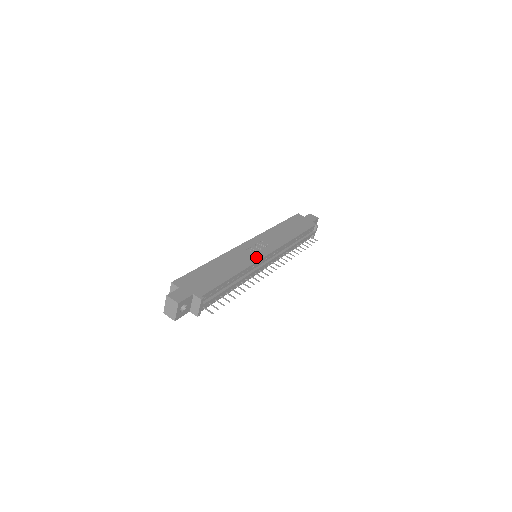
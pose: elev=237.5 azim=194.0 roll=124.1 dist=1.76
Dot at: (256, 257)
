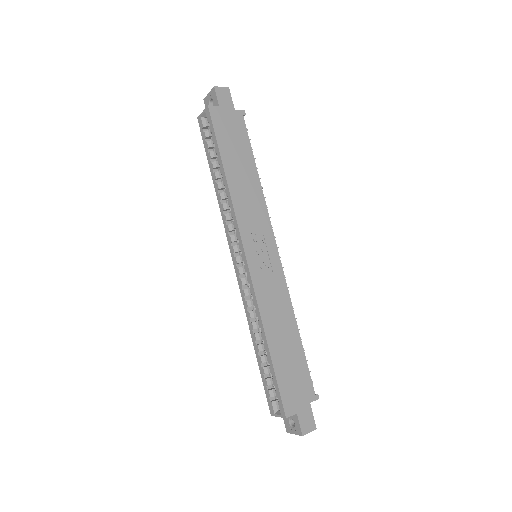
Dot at: (278, 274)
